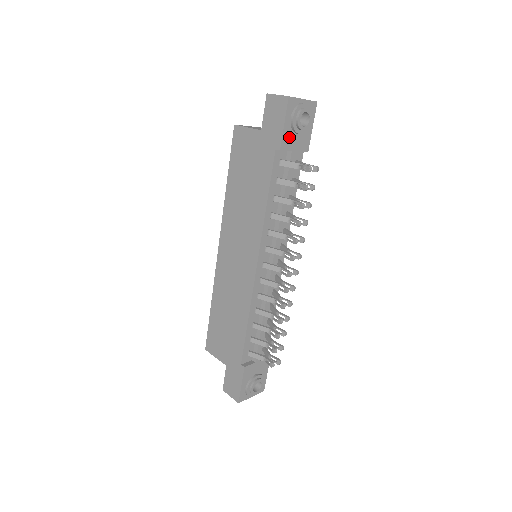
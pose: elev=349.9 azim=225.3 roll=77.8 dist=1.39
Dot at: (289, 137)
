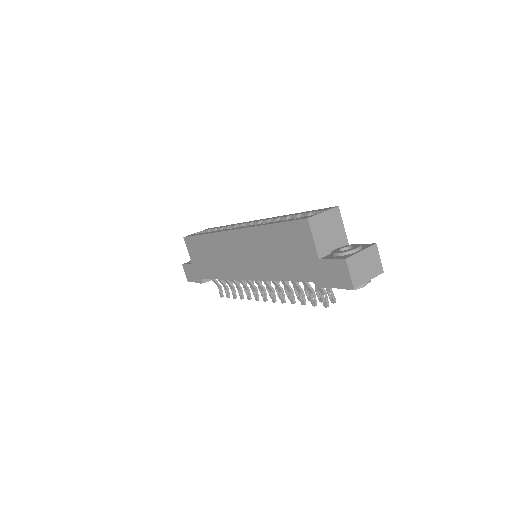
Dot at: occluded
